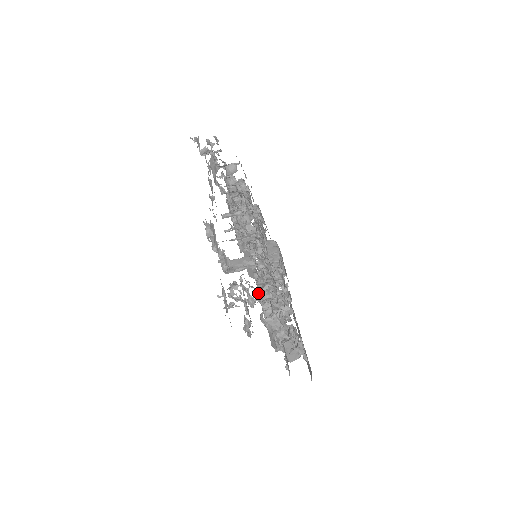
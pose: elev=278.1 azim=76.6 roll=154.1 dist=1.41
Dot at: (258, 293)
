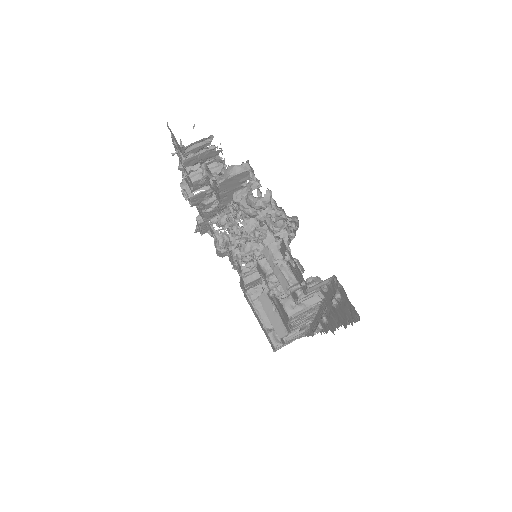
Dot at: (271, 293)
